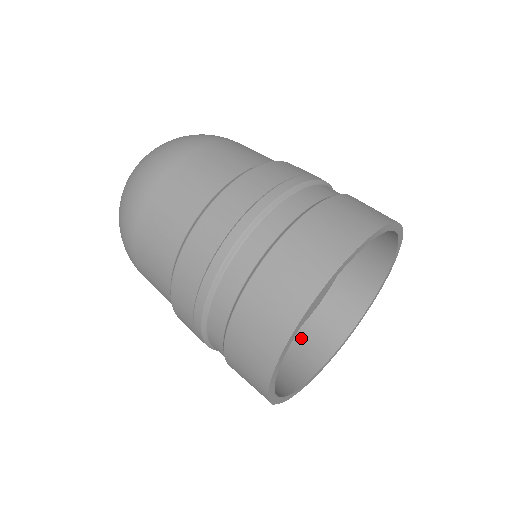
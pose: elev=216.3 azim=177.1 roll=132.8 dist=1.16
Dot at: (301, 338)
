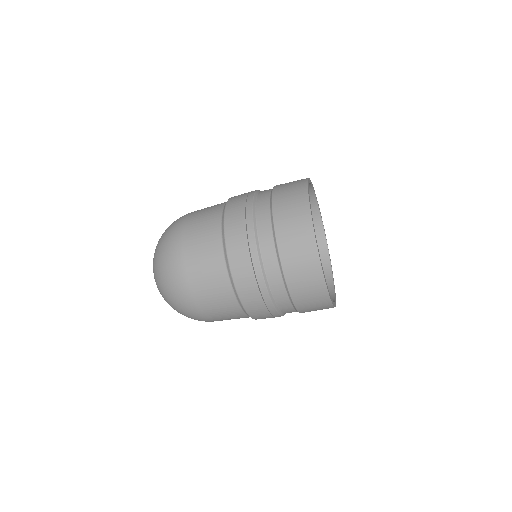
Dot at: occluded
